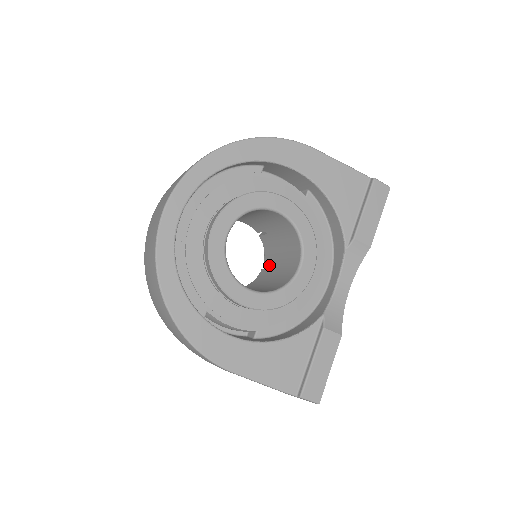
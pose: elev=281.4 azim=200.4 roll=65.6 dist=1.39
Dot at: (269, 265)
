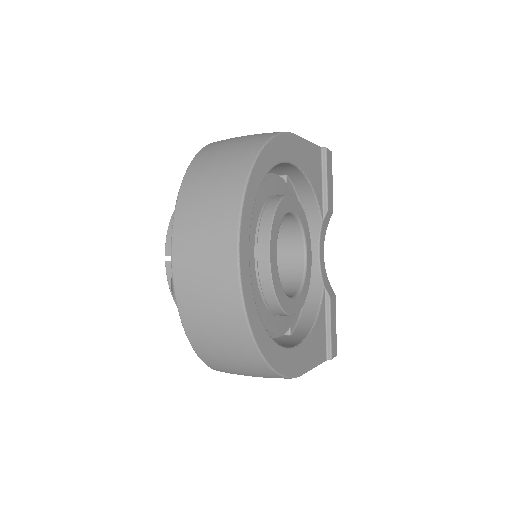
Dot at: occluded
